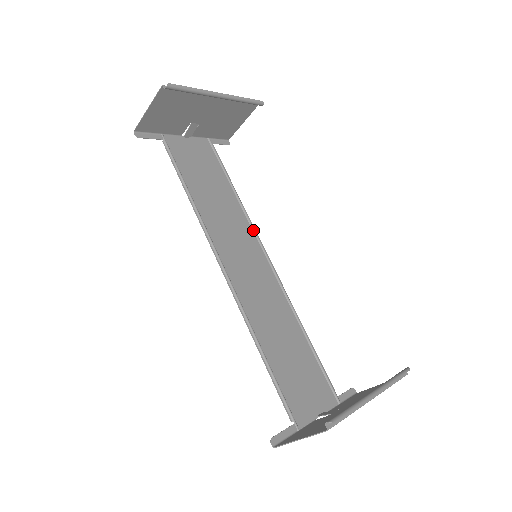
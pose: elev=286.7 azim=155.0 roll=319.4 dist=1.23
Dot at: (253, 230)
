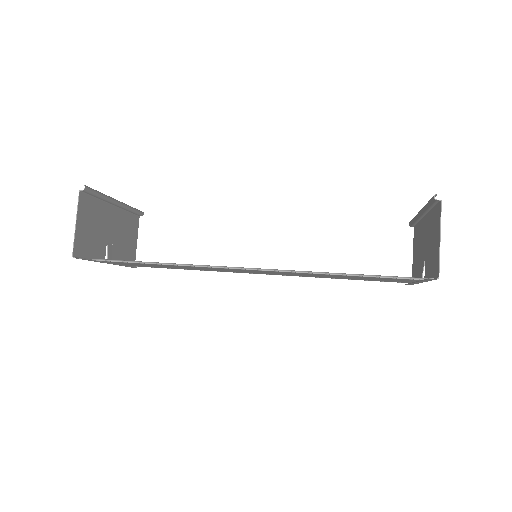
Dot at: occluded
